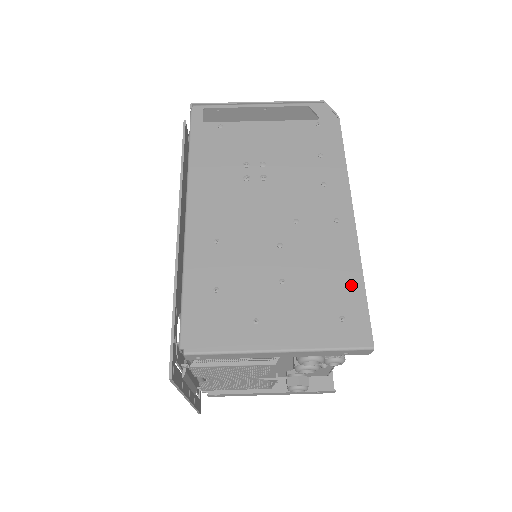
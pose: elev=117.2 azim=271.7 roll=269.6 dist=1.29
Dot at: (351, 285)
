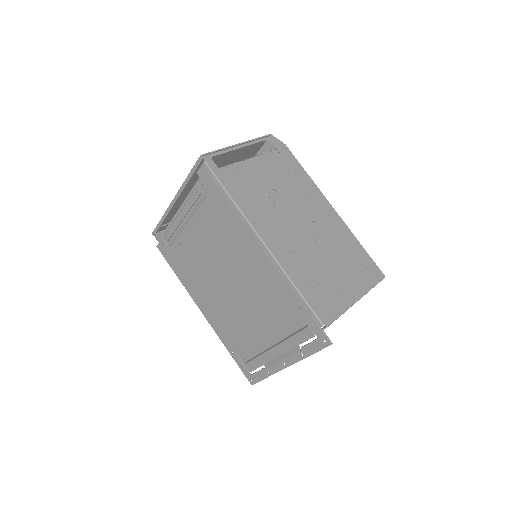
Dot at: (358, 249)
